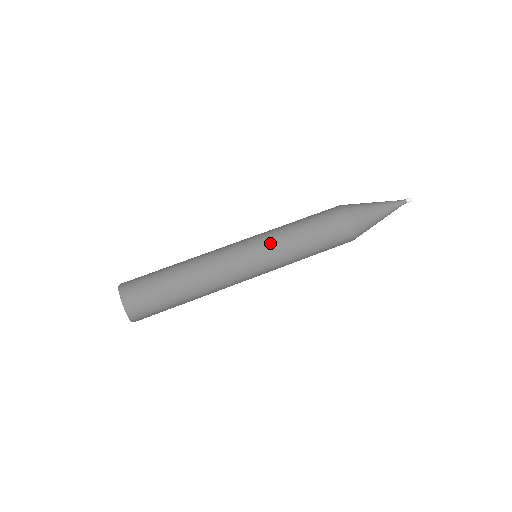
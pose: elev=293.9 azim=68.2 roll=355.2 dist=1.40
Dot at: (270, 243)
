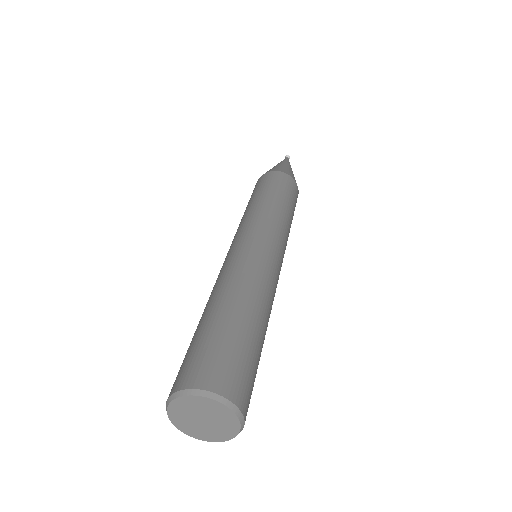
Dot at: (274, 227)
